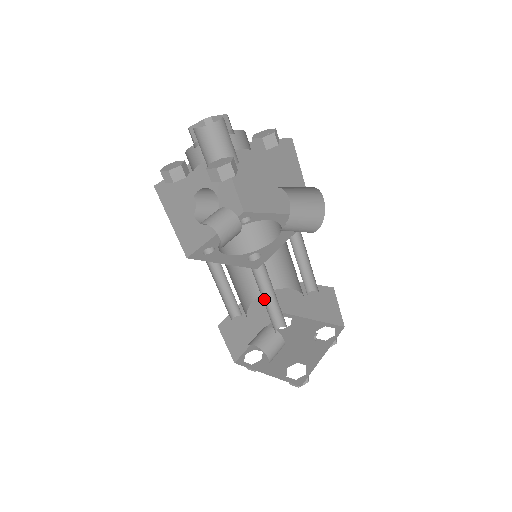
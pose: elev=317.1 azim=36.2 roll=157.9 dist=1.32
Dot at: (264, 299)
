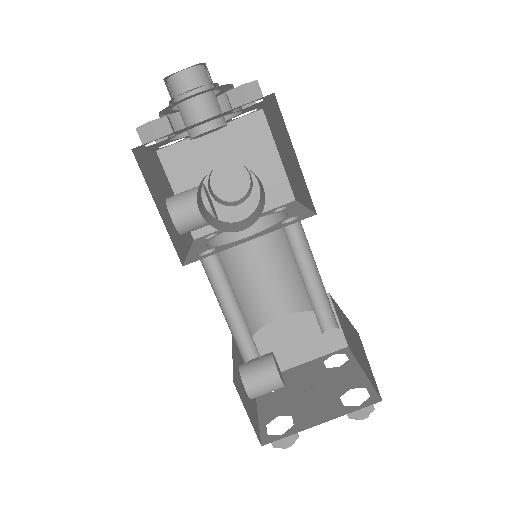
Dot at: (232, 312)
